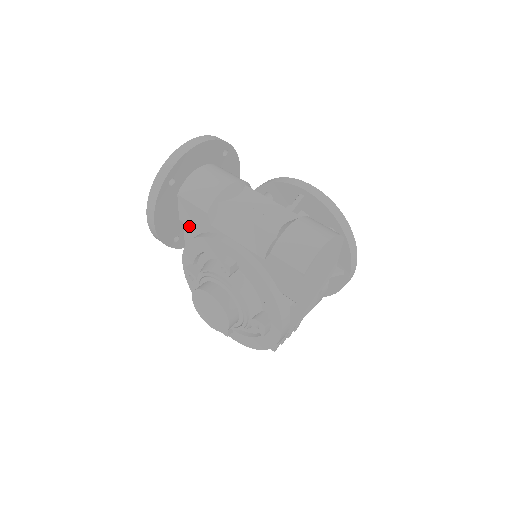
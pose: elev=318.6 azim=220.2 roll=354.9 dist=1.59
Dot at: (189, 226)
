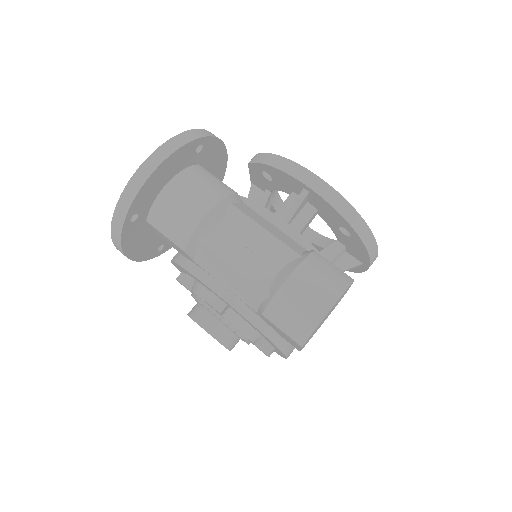
Dot at: occluded
